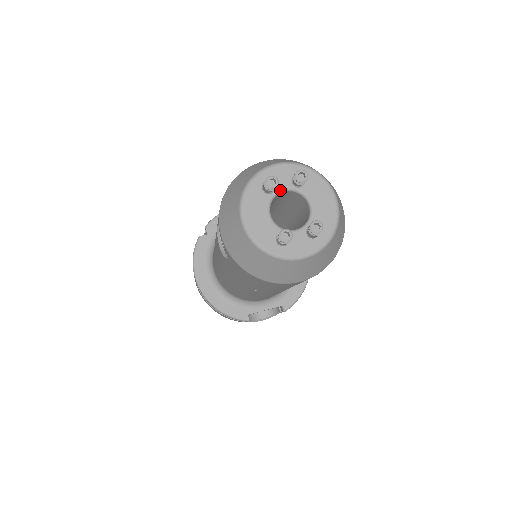
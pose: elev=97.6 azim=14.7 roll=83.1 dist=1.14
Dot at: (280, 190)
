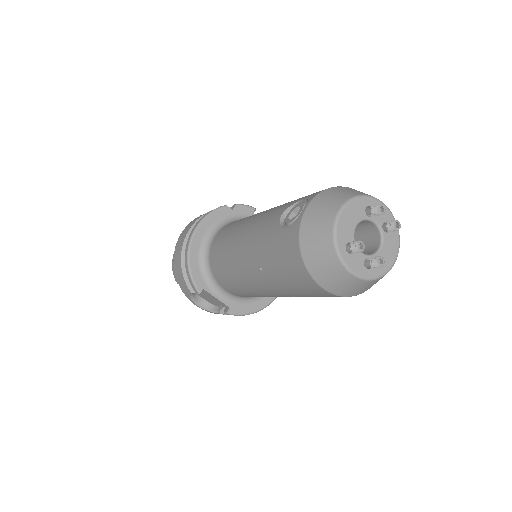
Dot at: (374, 220)
